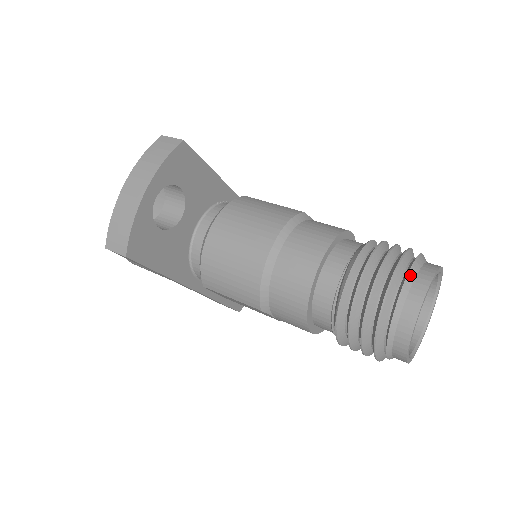
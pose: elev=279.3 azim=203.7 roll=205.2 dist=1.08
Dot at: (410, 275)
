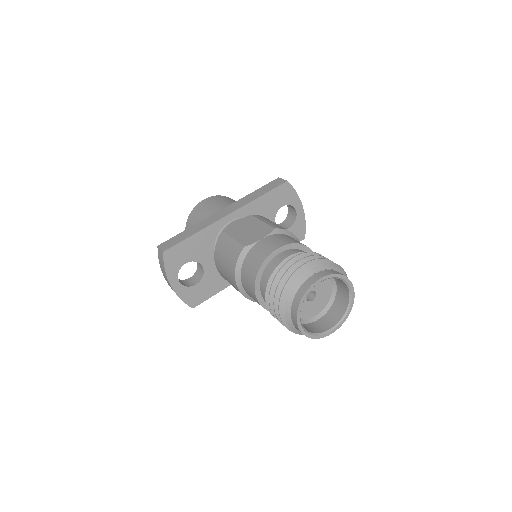
Dot at: (287, 309)
